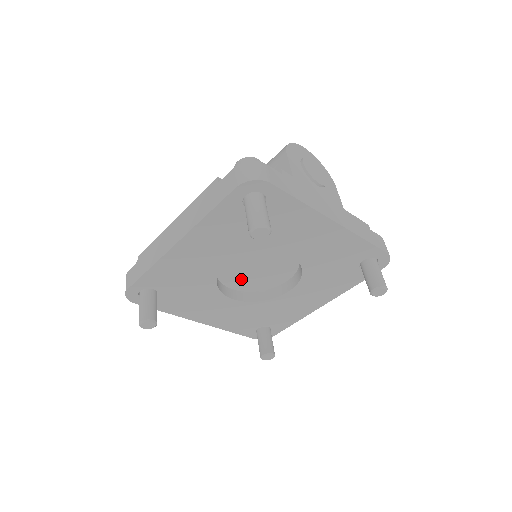
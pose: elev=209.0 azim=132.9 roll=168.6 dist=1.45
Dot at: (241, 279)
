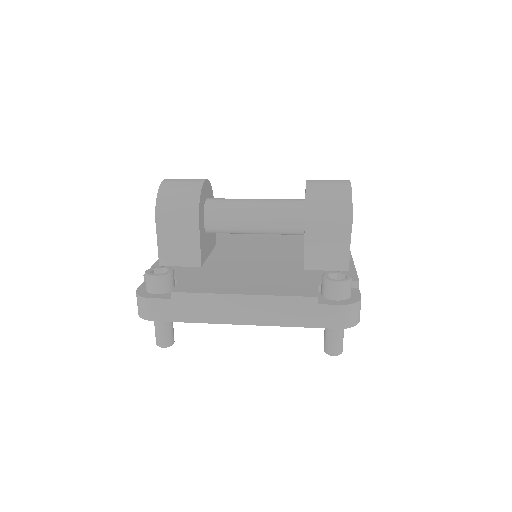
Dot at: occluded
